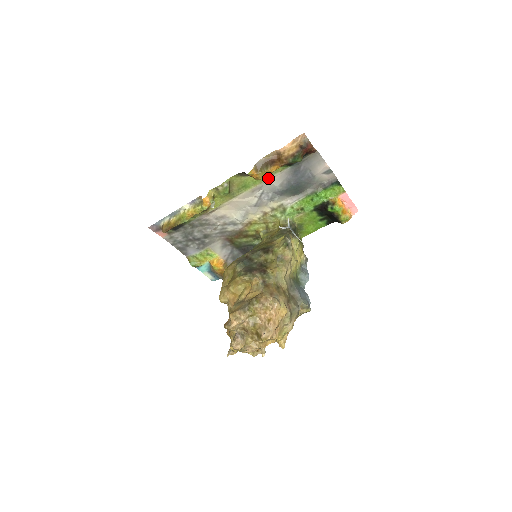
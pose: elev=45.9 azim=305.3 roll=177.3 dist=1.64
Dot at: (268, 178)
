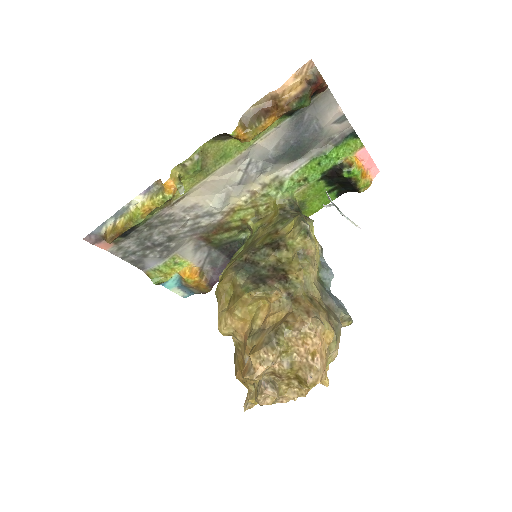
Dot at: (258, 139)
